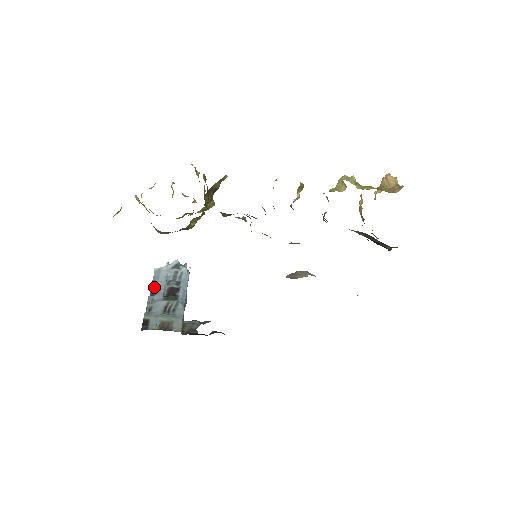
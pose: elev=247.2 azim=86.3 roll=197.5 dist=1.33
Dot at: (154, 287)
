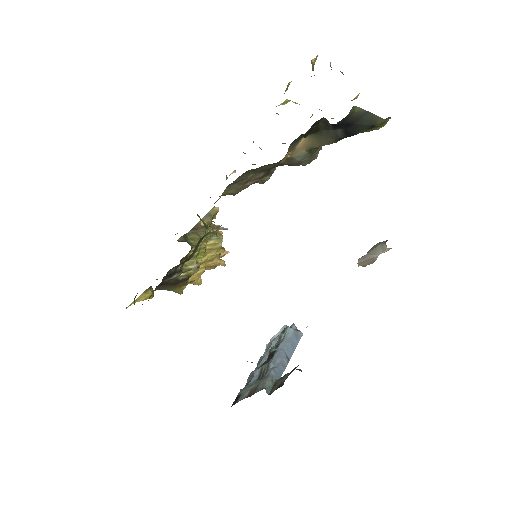
Dot at: occluded
